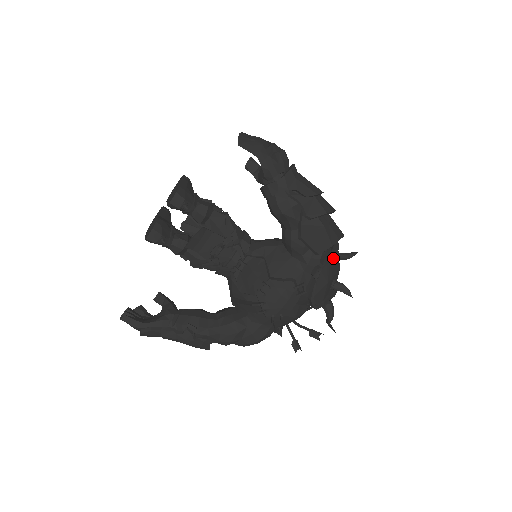
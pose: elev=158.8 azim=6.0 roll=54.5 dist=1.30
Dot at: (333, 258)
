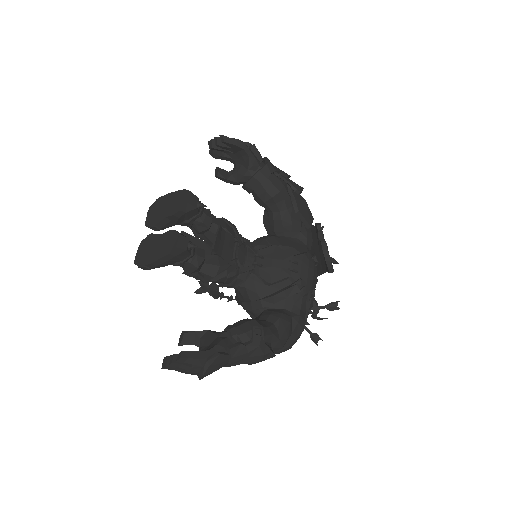
Dot at: occluded
